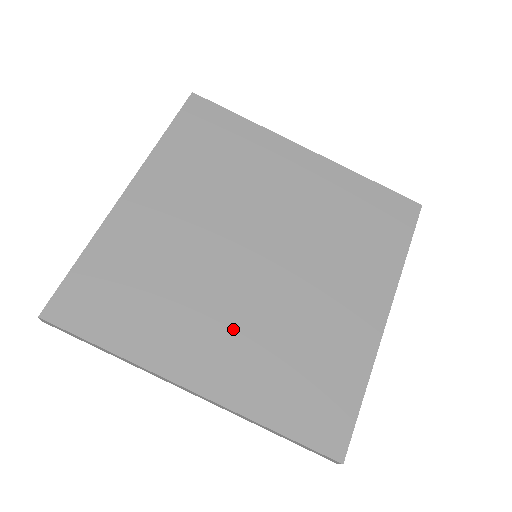
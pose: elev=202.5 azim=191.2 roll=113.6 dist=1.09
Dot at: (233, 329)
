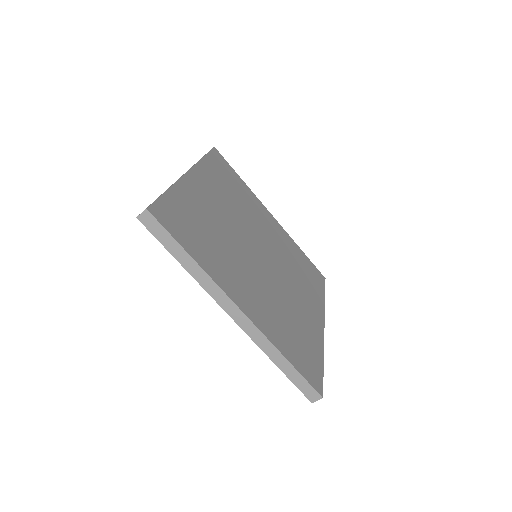
Dot at: (256, 287)
